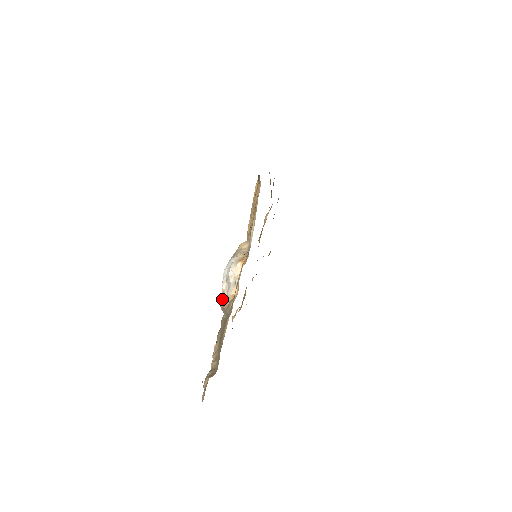
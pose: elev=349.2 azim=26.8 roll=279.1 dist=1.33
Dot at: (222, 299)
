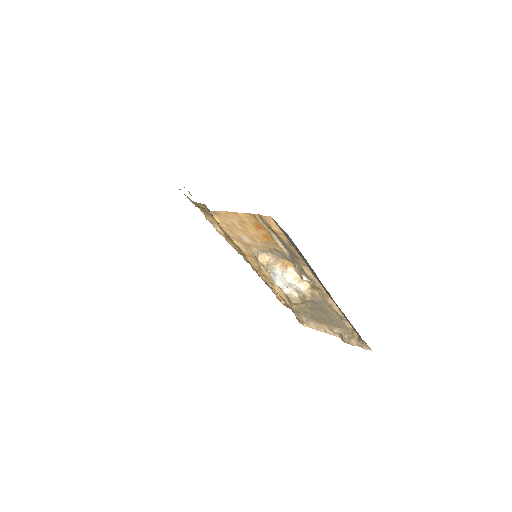
Dot at: (294, 299)
